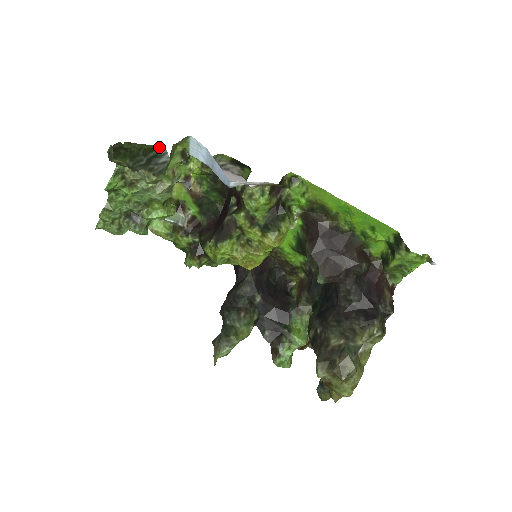
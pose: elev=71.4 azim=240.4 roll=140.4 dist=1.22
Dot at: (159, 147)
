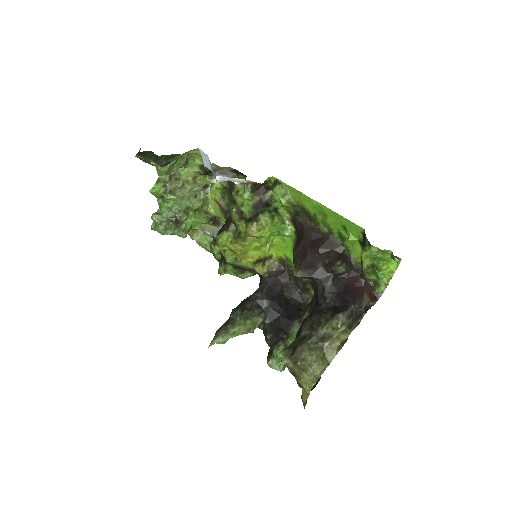
Dot at: (178, 156)
